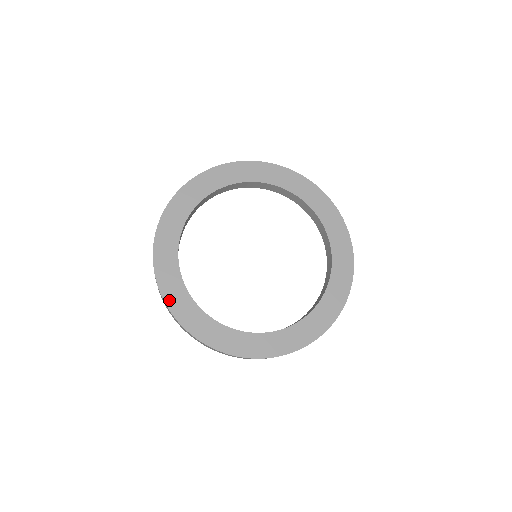
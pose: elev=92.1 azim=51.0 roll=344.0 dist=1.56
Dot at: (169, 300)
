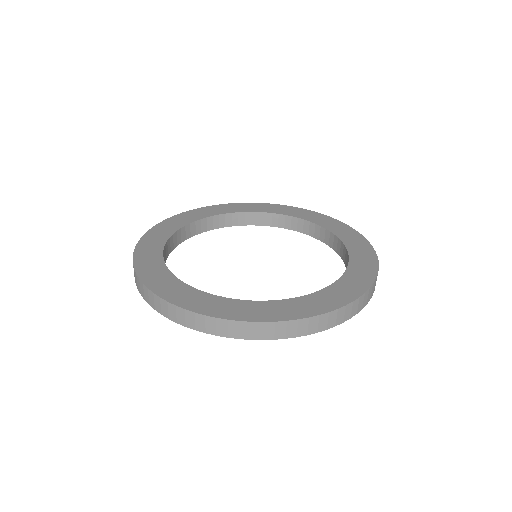
Dot at: (198, 309)
